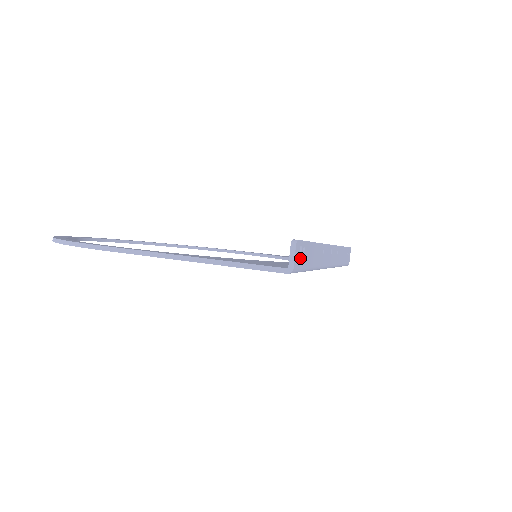
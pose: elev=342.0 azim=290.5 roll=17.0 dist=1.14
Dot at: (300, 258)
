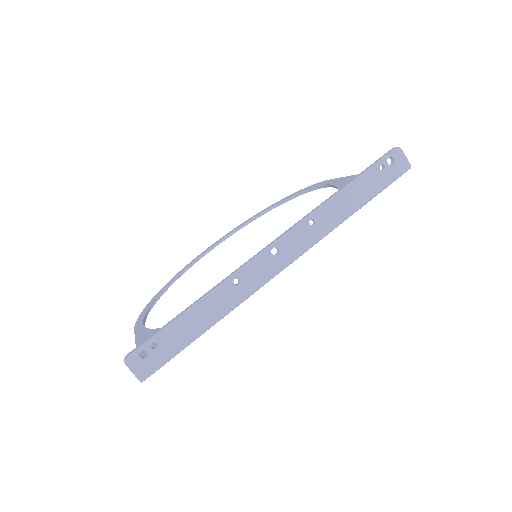
Dot at: (151, 358)
